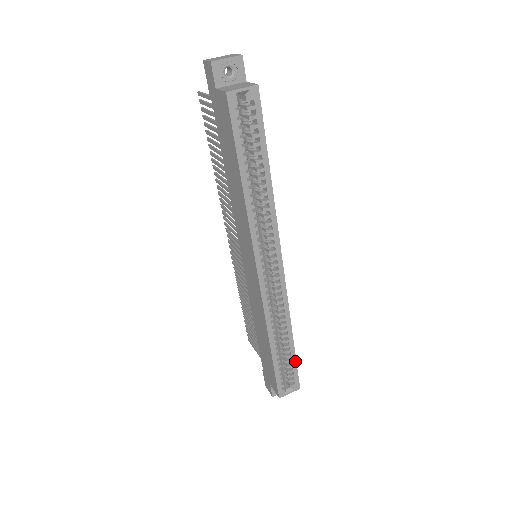
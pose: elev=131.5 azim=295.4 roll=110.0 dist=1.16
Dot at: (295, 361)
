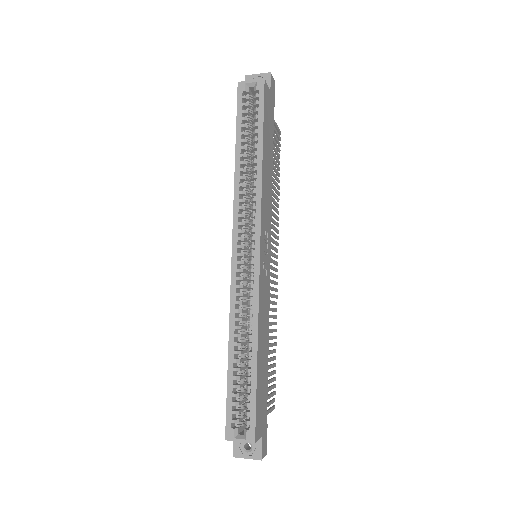
Dot at: (255, 390)
